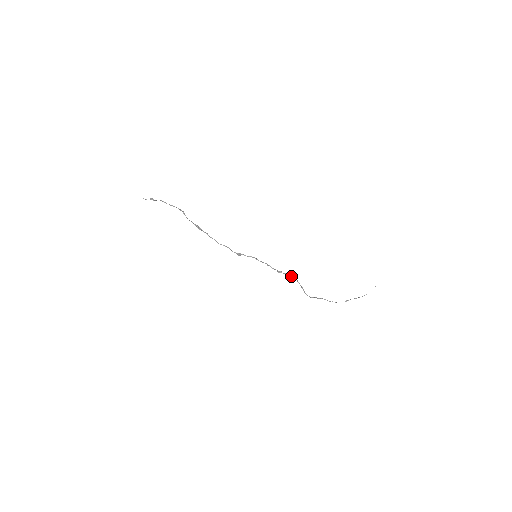
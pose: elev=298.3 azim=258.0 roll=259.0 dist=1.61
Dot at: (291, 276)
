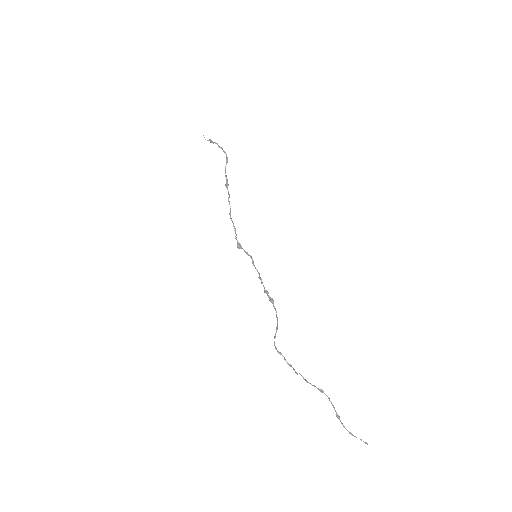
Dot at: occluded
